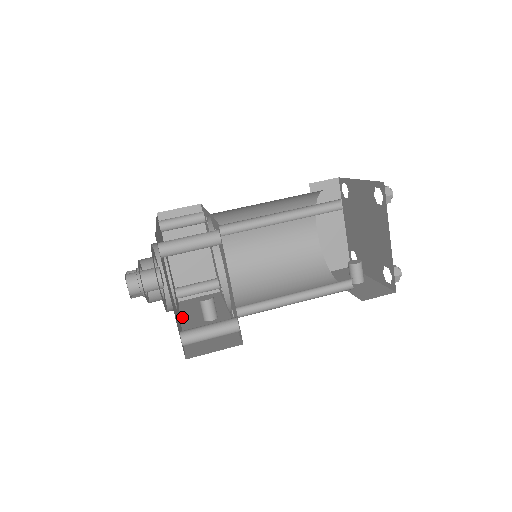
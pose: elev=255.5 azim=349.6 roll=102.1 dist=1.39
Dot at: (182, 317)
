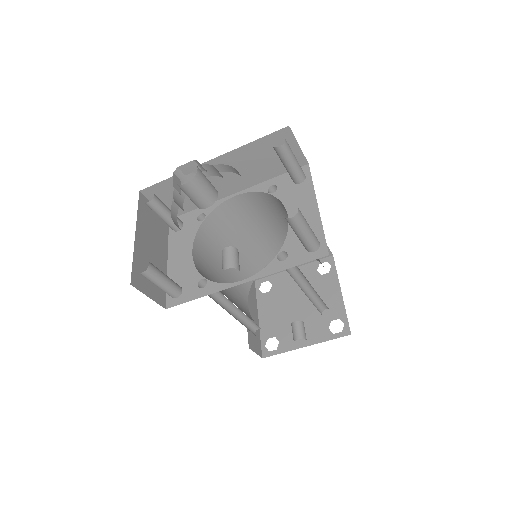
Dot at: occluded
